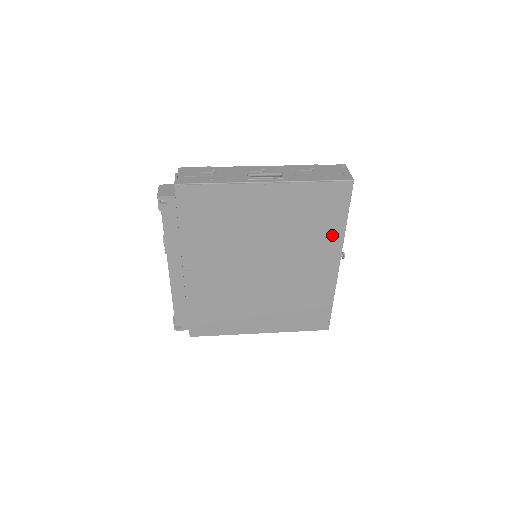
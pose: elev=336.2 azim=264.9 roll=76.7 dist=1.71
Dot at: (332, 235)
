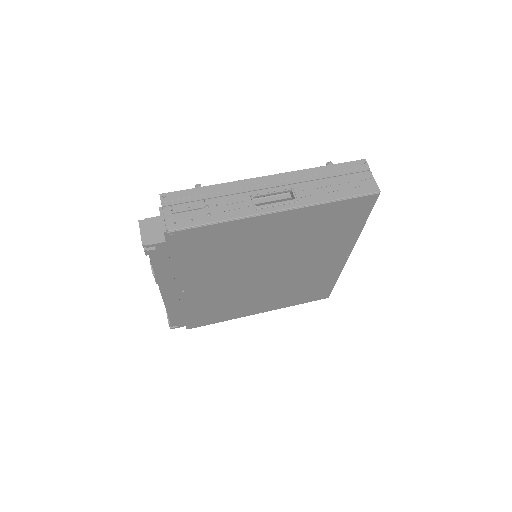
Dot at: (346, 237)
